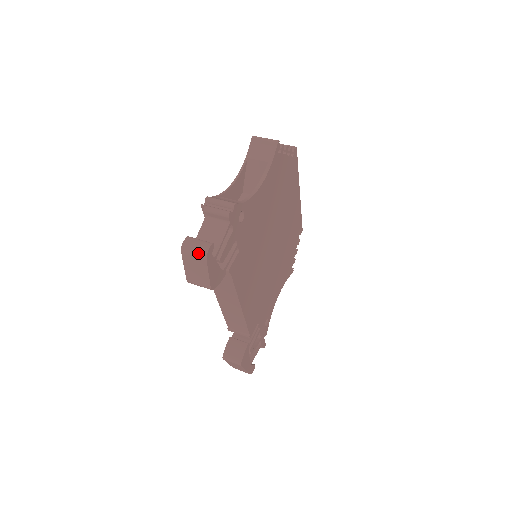
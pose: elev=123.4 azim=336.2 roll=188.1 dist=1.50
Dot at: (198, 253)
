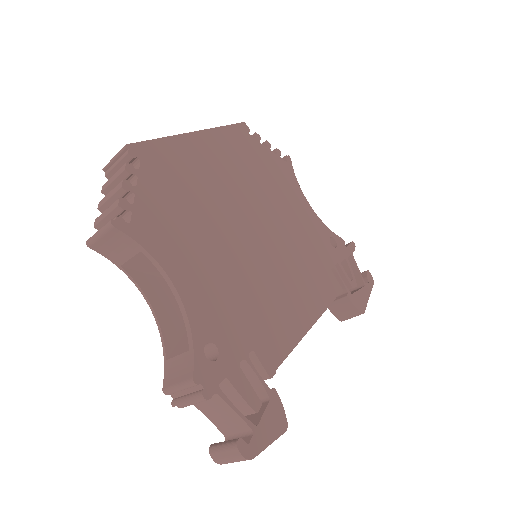
Dot at: occluded
